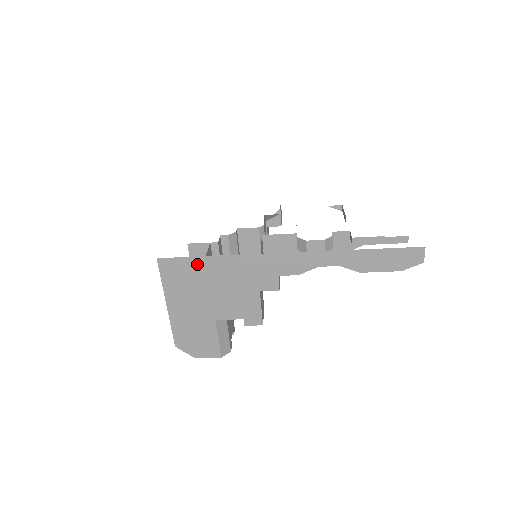
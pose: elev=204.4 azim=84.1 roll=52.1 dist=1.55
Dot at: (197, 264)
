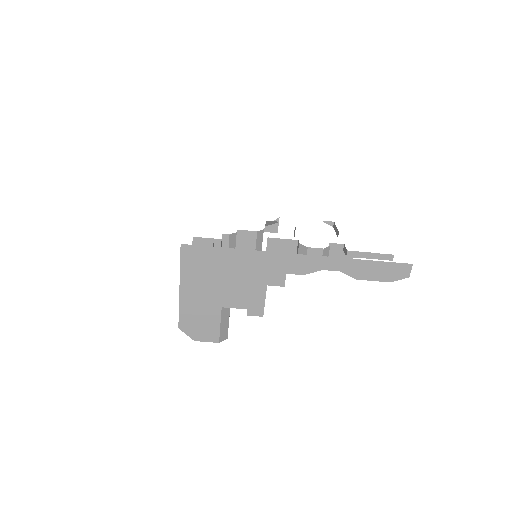
Dot at: (216, 254)
